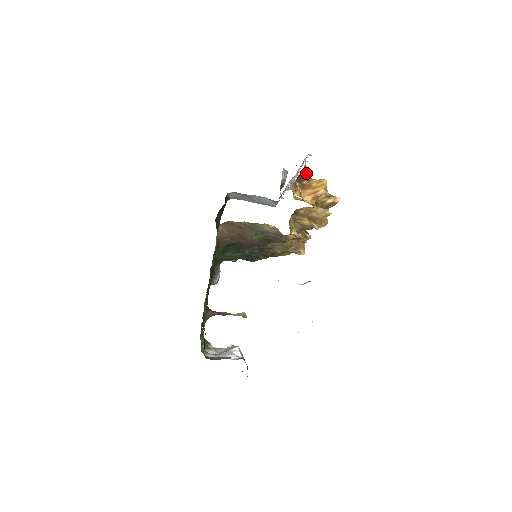
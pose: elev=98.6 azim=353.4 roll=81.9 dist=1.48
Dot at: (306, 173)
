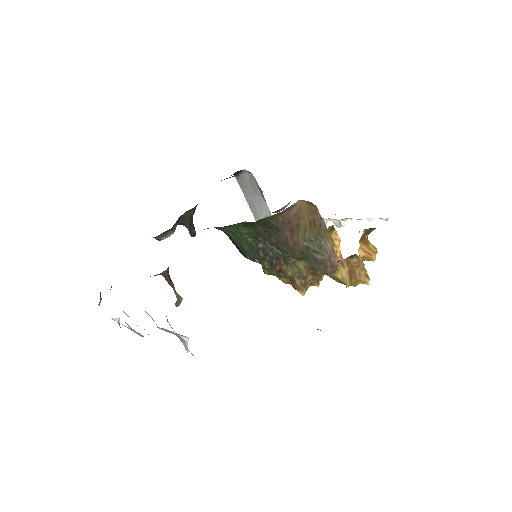
Dot at: occluded
